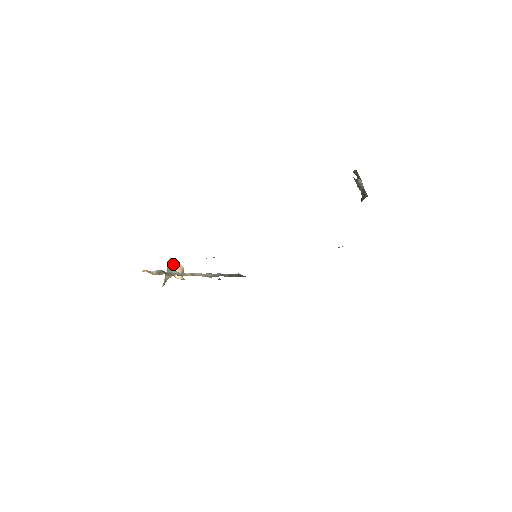
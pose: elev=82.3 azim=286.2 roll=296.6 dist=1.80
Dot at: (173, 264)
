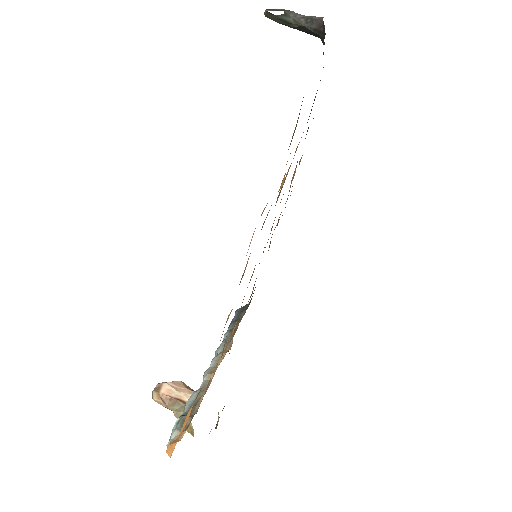
Dot at: (166, 393)
